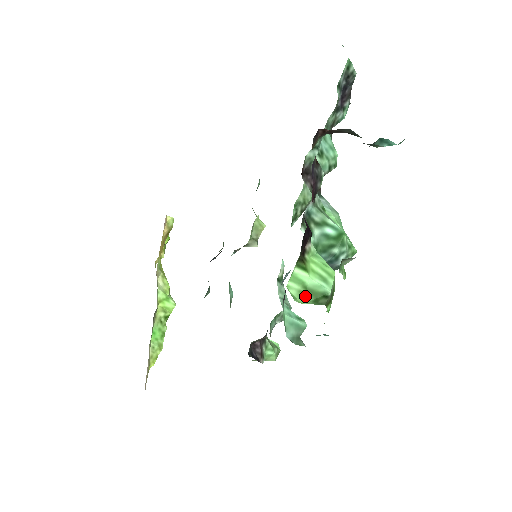
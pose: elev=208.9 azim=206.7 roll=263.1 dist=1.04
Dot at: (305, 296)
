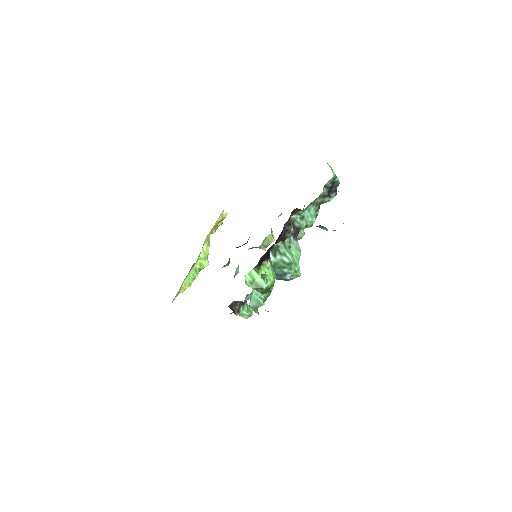
Dot at: (252, 284)
